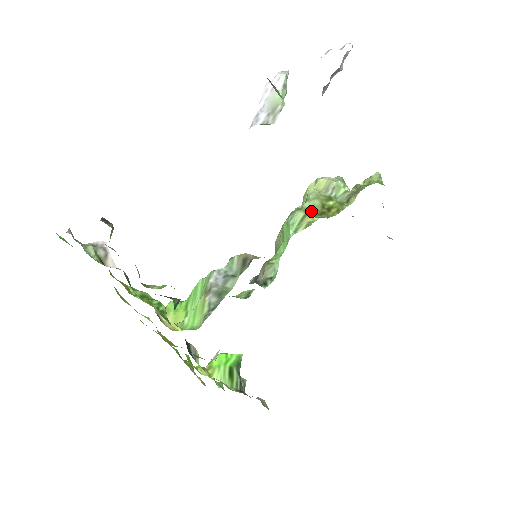
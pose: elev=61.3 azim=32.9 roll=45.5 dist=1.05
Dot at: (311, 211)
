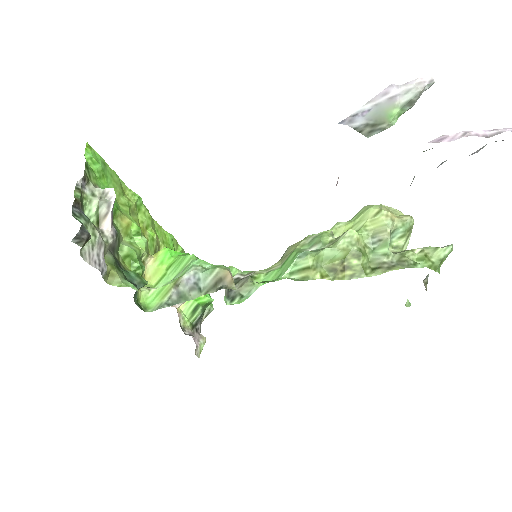
Dot at: (325, 261)
